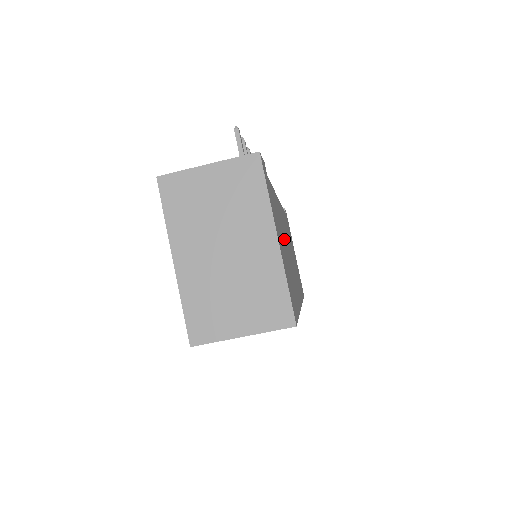
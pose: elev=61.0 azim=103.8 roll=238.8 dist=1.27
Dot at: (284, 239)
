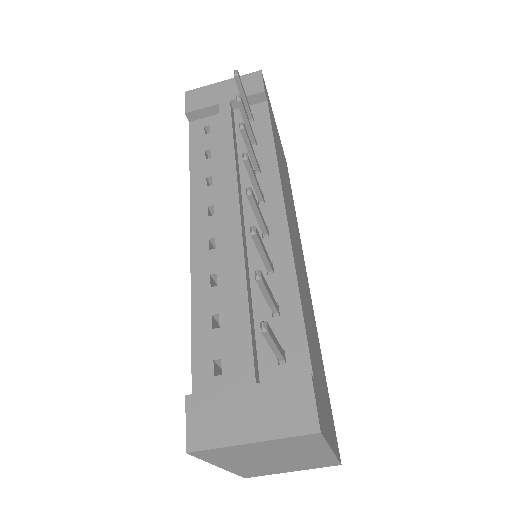
Dot at: (309, 319)
